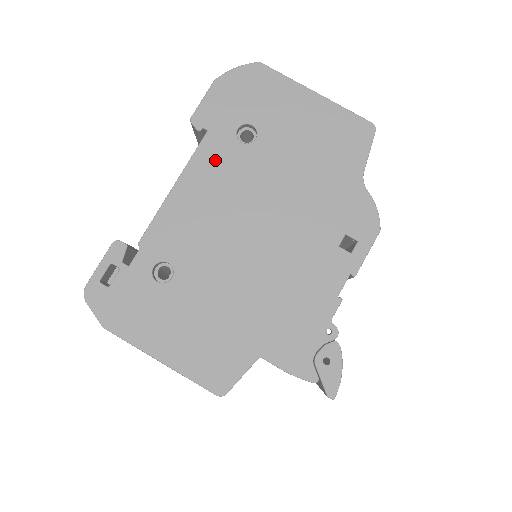
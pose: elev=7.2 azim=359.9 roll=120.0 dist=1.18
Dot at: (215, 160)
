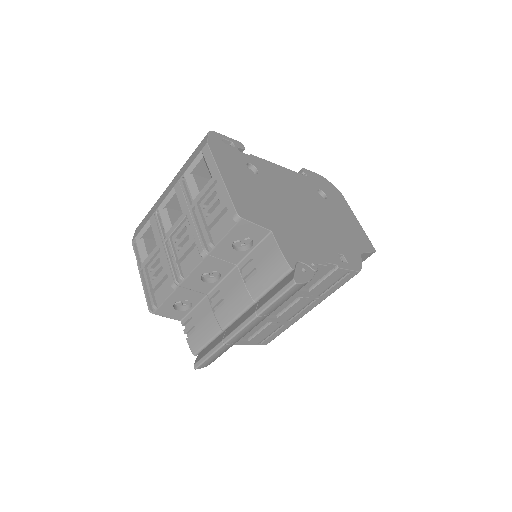
Dot at: (304, 182)
